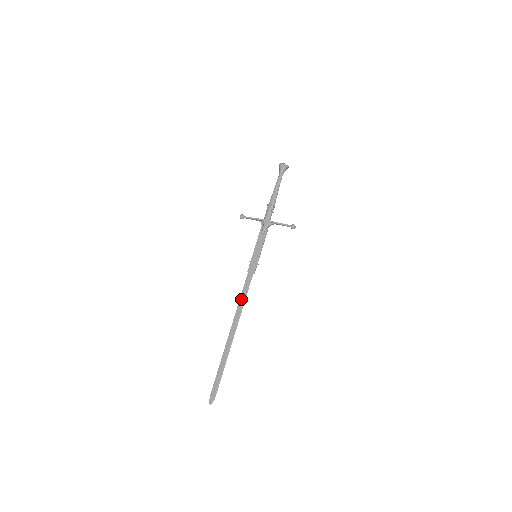
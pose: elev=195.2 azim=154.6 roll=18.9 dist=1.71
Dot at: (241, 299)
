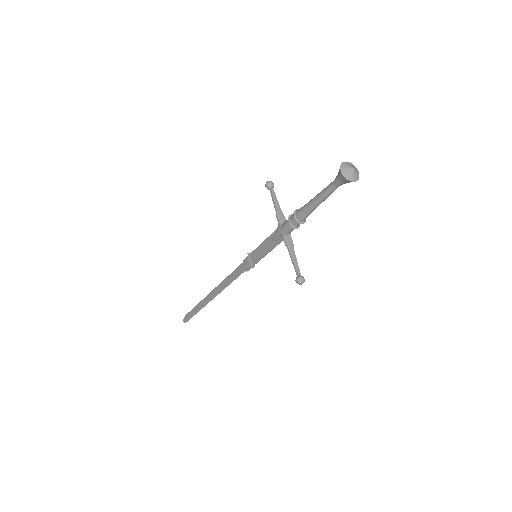
Dot at: (227, 279)
